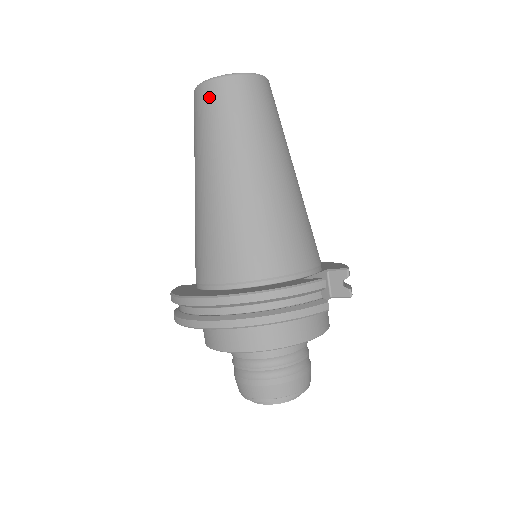
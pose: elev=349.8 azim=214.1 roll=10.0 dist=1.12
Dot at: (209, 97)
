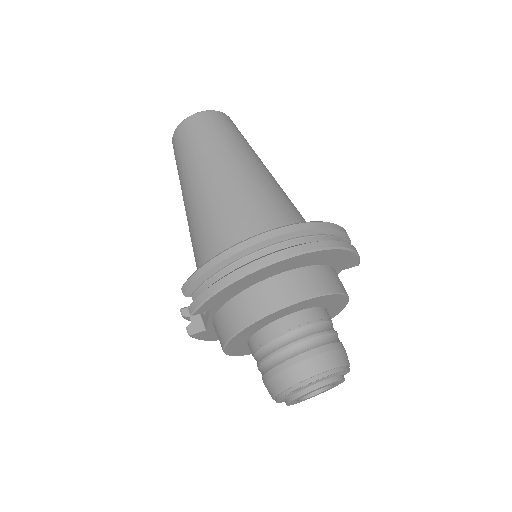
Dot at: (211, 119)
